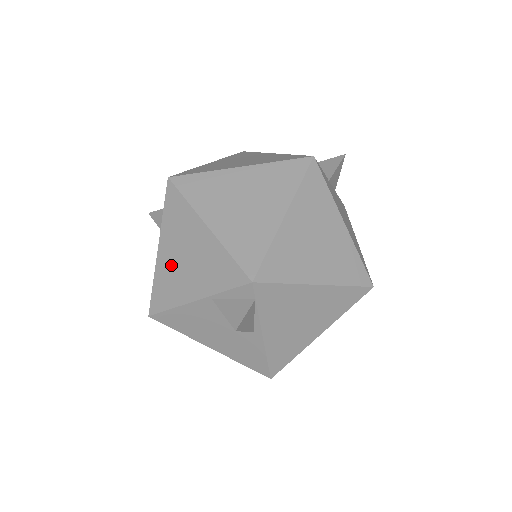
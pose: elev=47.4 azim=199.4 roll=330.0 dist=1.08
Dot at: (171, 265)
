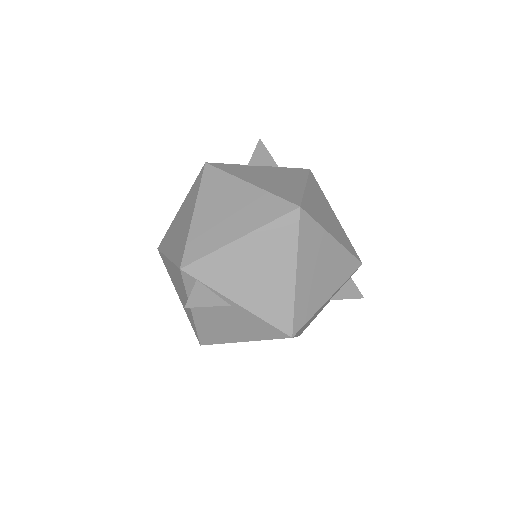
Dot at: (182, 300)
